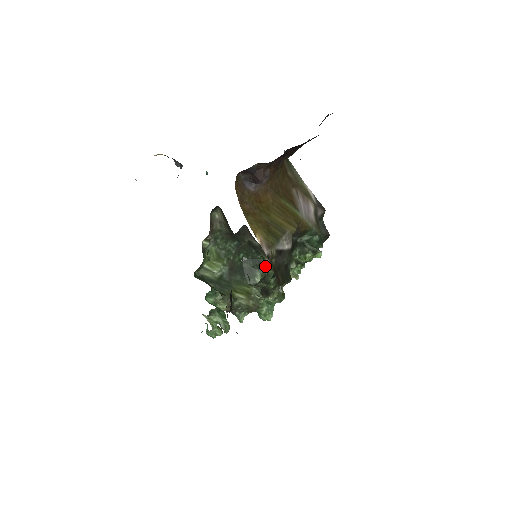
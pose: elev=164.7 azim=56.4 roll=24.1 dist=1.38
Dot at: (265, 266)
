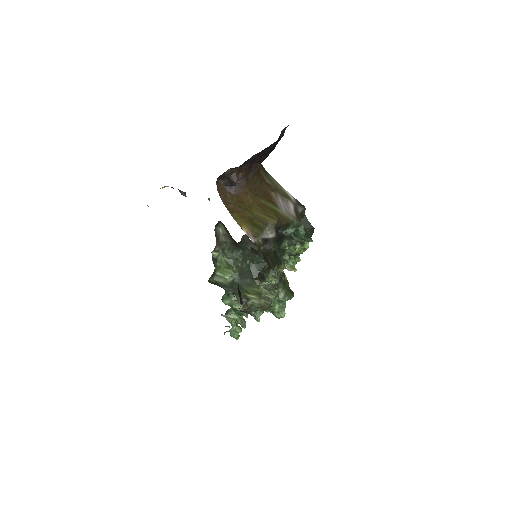
Dot at: occluded
